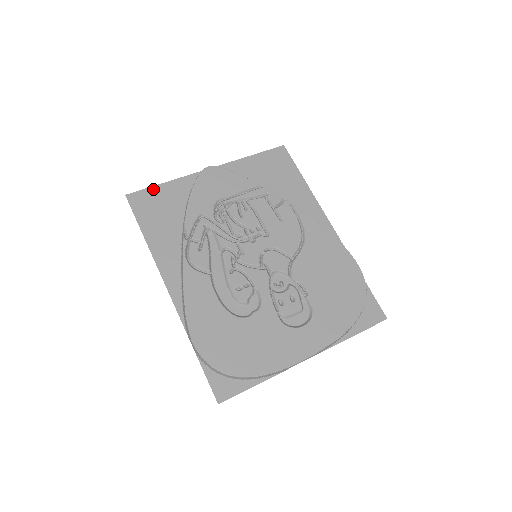
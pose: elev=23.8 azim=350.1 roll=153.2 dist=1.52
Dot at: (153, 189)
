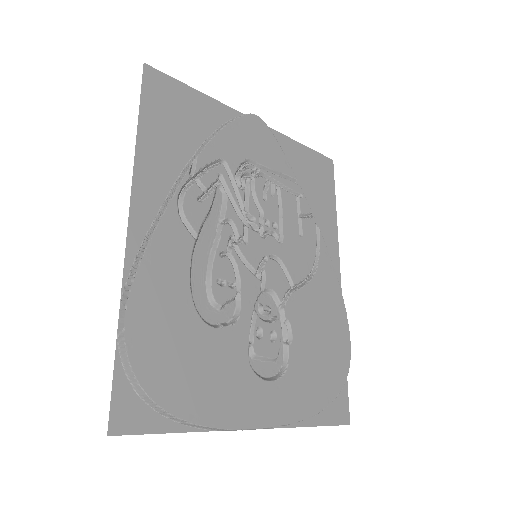
Dot at: (181, 86)
